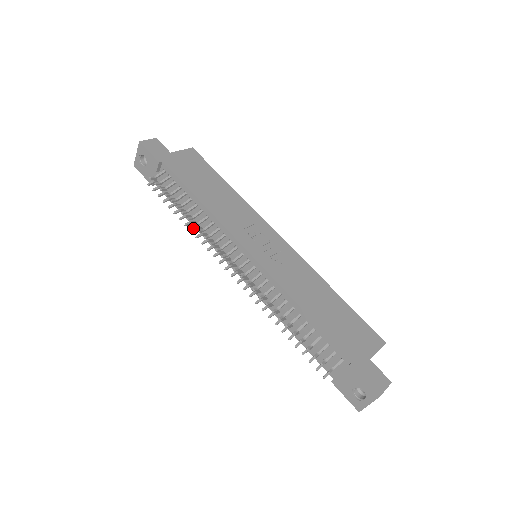
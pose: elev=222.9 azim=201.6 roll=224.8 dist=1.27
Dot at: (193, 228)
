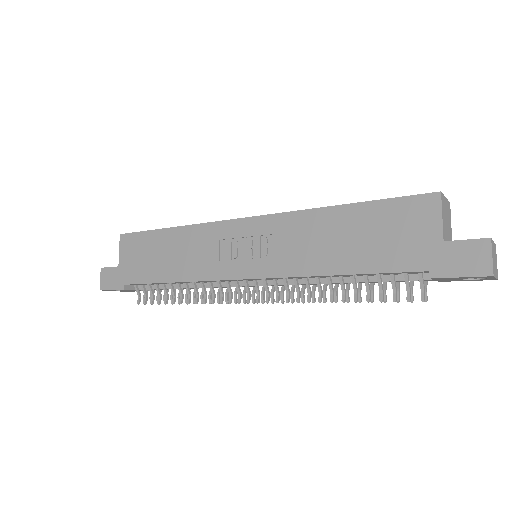
Dot at: occluded
